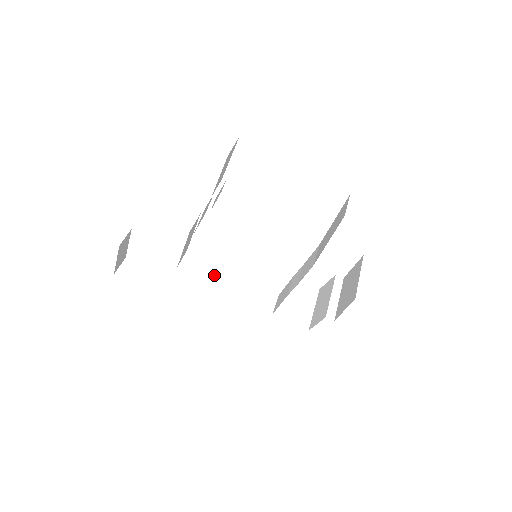
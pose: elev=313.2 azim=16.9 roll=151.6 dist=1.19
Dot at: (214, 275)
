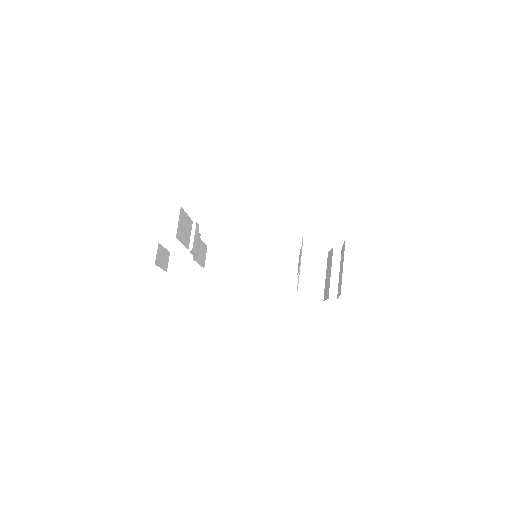
Dot at: (237, 262)
